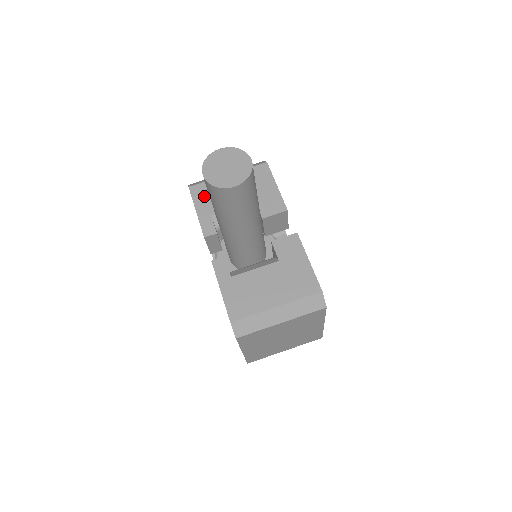
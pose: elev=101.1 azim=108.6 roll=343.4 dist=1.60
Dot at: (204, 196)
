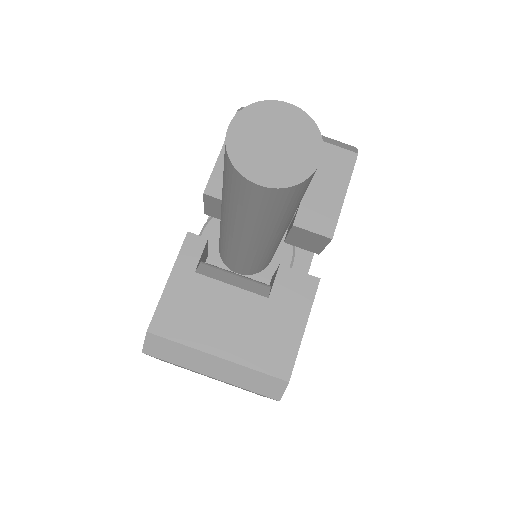
Dot at: occluded
